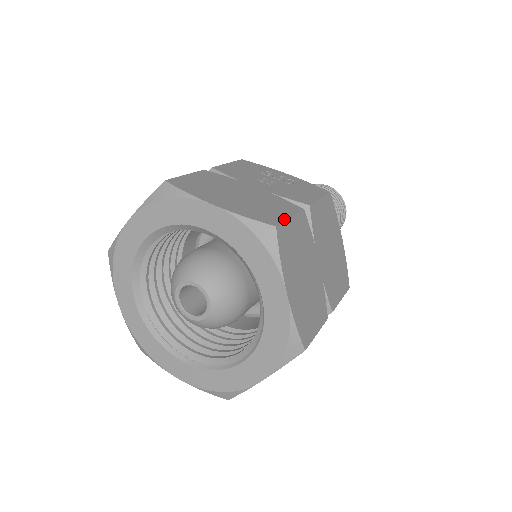
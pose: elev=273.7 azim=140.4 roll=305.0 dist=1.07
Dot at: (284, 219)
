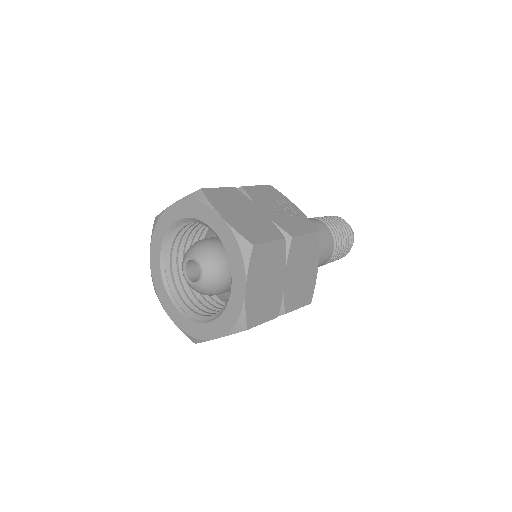
Dot at: (263, 242)
